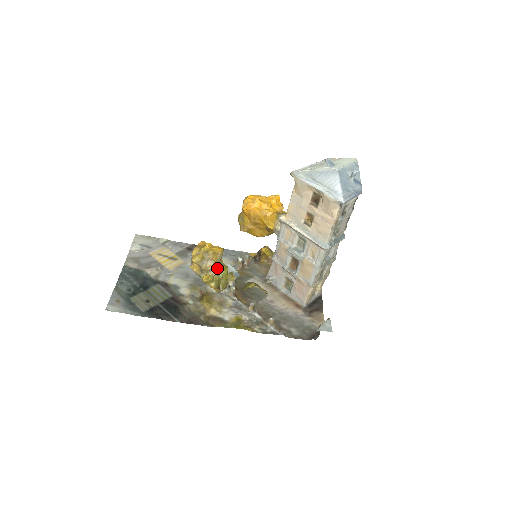
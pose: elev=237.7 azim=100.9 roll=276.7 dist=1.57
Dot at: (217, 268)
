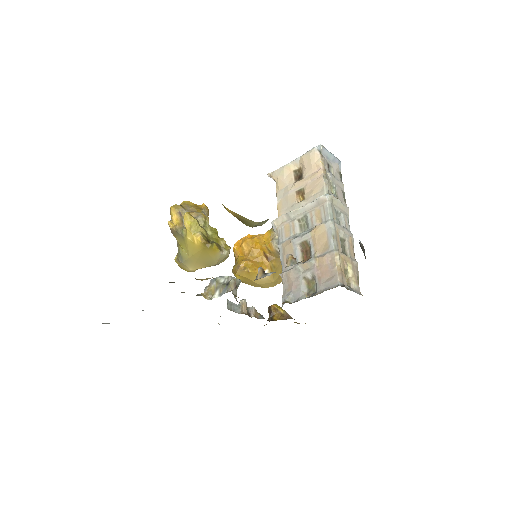
Dot at: (202, 216)
